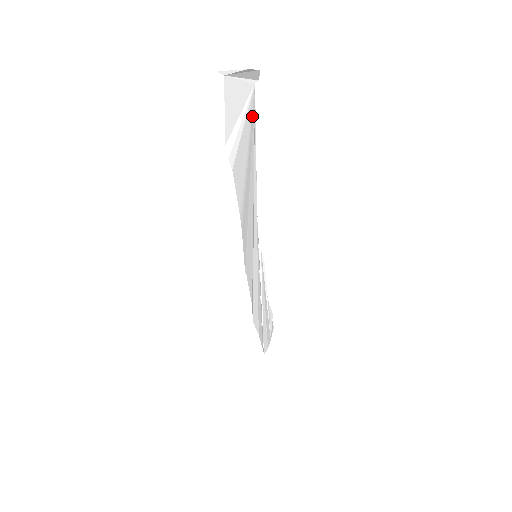
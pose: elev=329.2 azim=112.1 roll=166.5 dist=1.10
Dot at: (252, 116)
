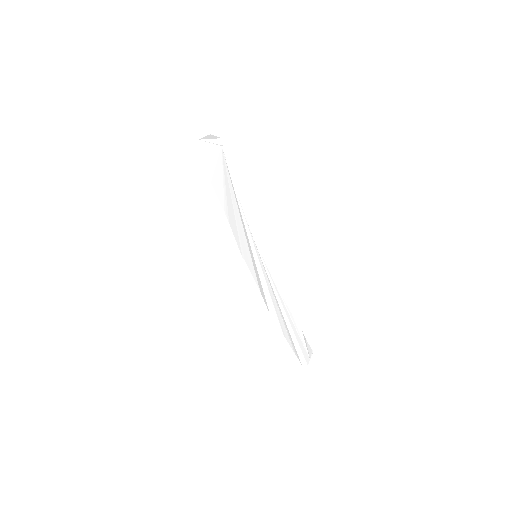
Dot at: (223, 161)
